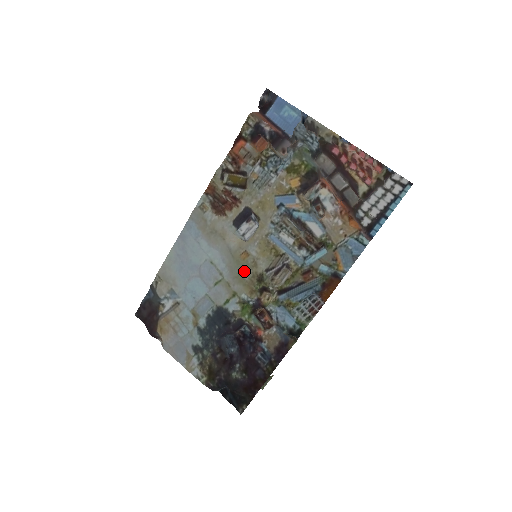
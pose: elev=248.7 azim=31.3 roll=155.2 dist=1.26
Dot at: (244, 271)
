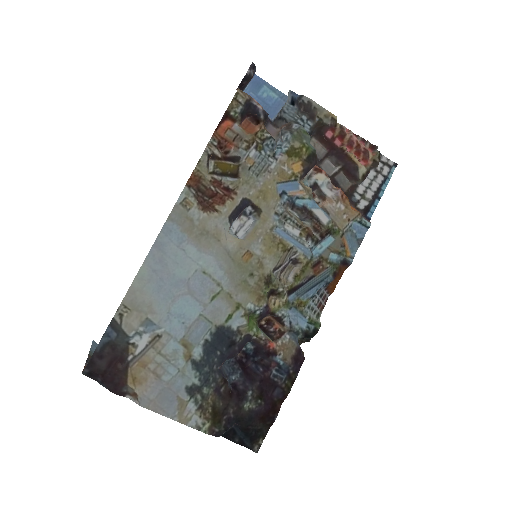
Dot at: (248, 275)
